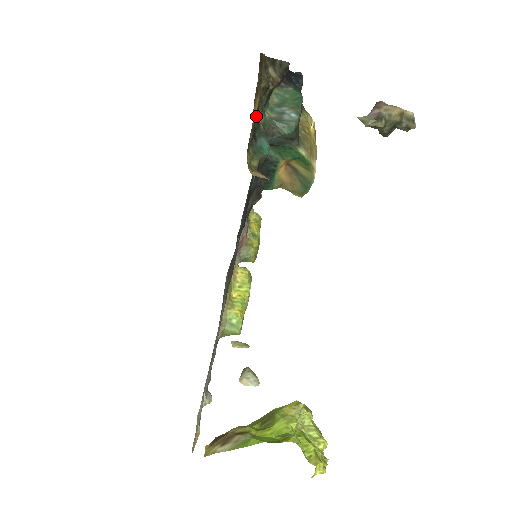
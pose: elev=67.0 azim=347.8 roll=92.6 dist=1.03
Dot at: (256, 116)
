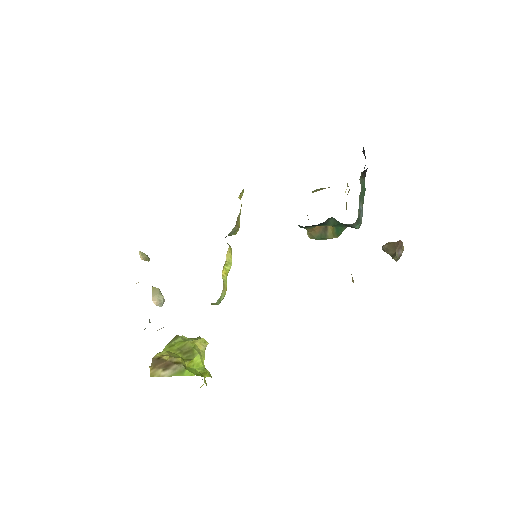
Dot at: occluded
